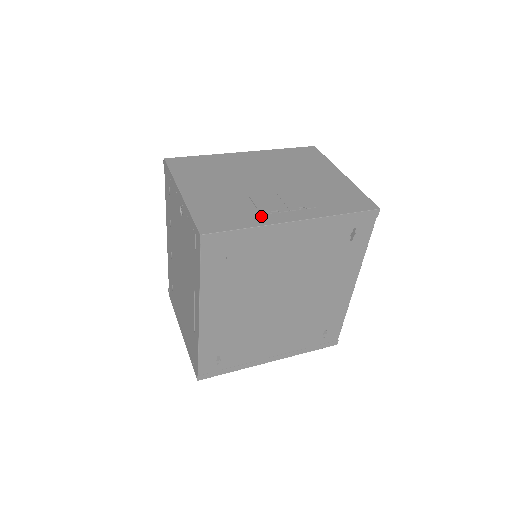
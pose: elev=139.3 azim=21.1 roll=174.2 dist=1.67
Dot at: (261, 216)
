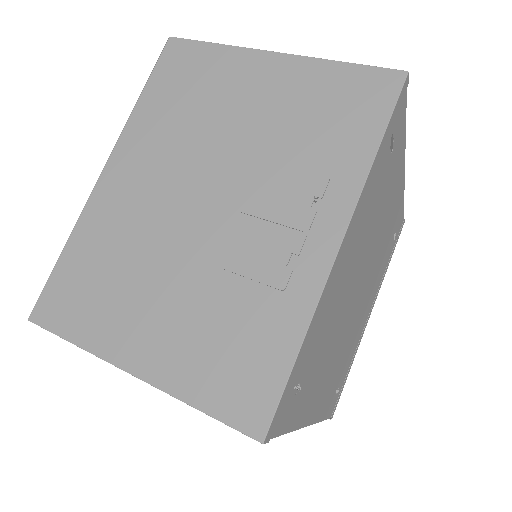
Dot at: (286, 295)
